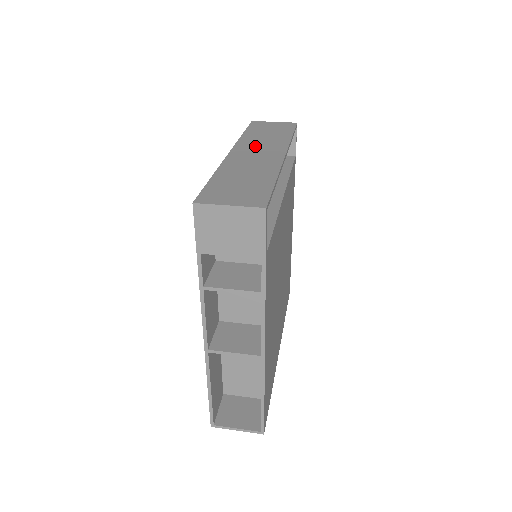
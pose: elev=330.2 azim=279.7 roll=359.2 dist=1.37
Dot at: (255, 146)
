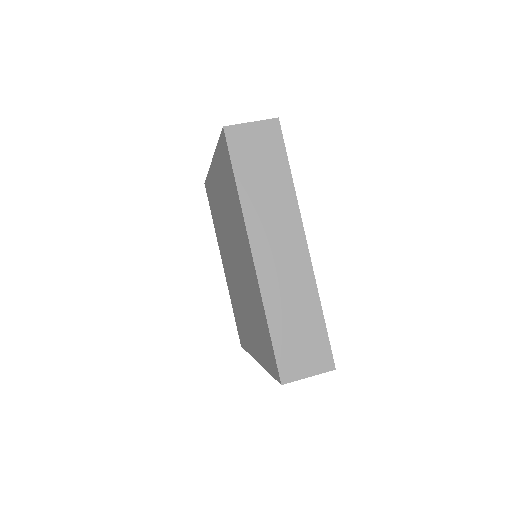
Dot at: (269, 228)
